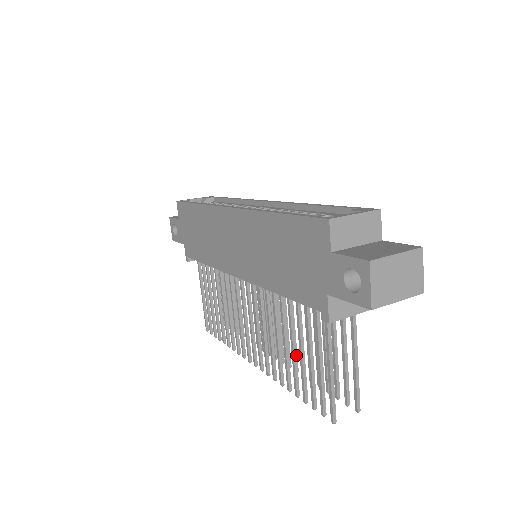
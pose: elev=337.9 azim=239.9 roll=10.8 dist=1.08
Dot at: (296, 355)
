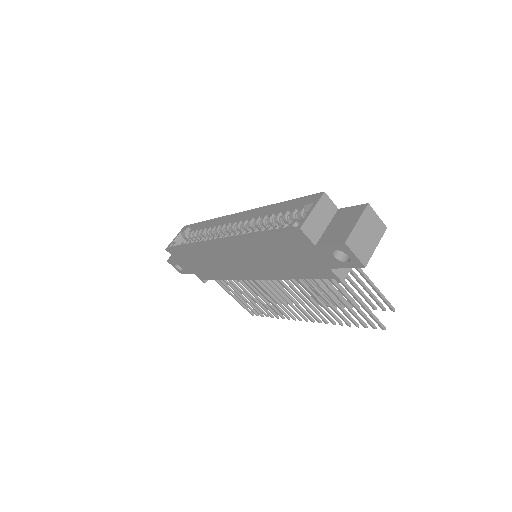
Dot at: (331, 304)
